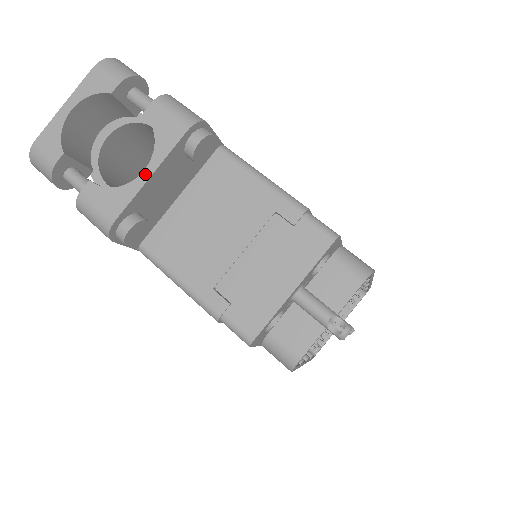
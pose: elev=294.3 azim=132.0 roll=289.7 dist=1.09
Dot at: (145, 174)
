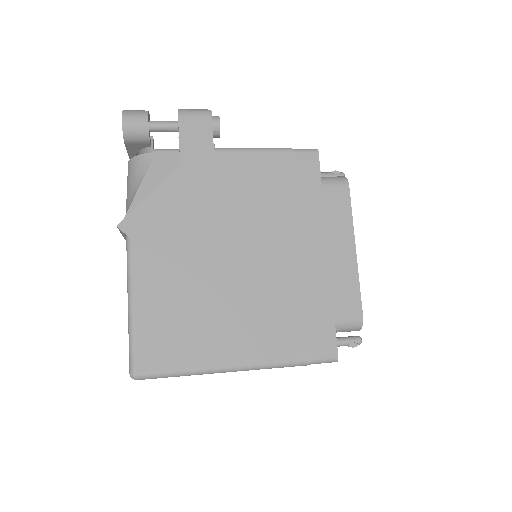
Dot at: occluded
